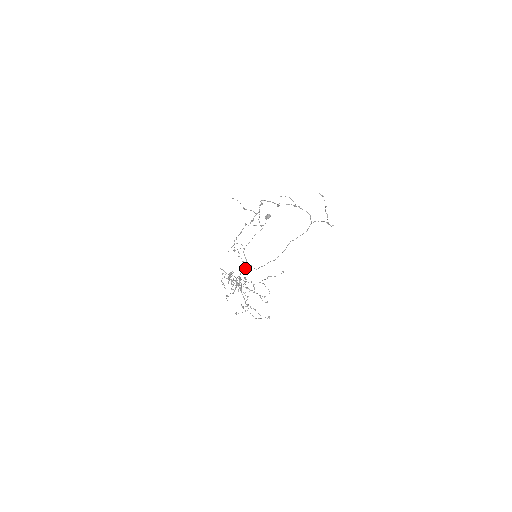
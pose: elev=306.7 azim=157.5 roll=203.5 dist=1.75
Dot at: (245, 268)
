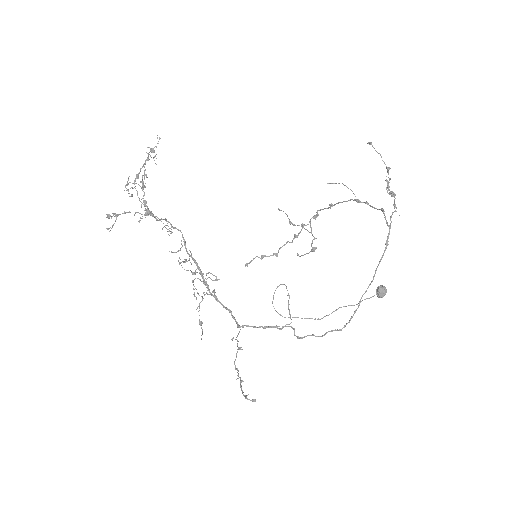
Dot at: (280, 328)
